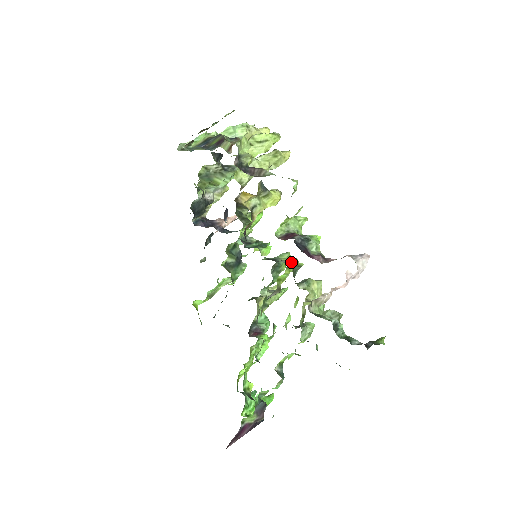
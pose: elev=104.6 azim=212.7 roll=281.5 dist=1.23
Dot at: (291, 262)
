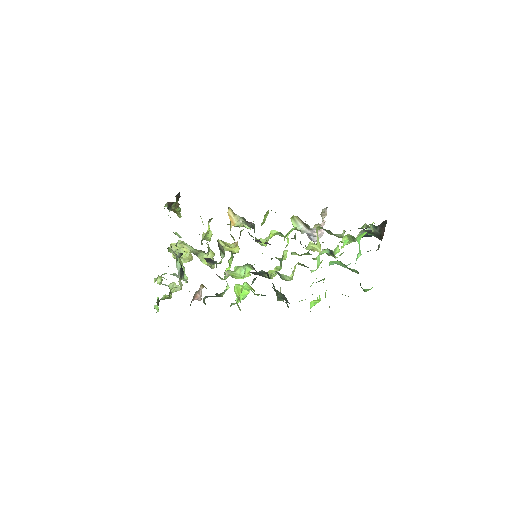
Dot at: (284, 238)
